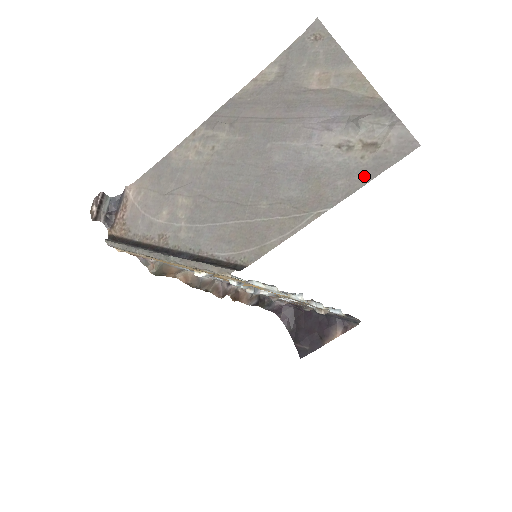
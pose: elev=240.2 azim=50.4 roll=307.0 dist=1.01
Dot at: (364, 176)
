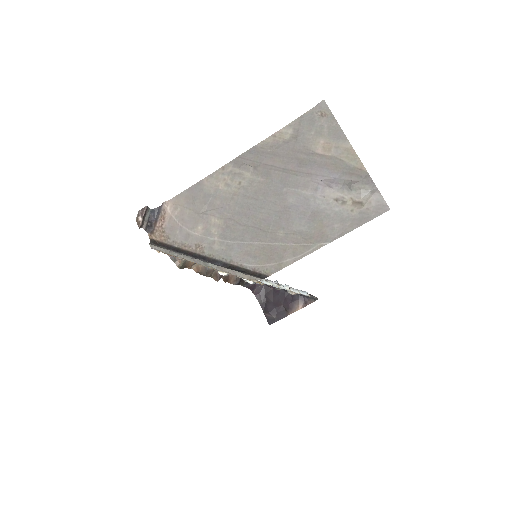
Dot at: (353, 224)
